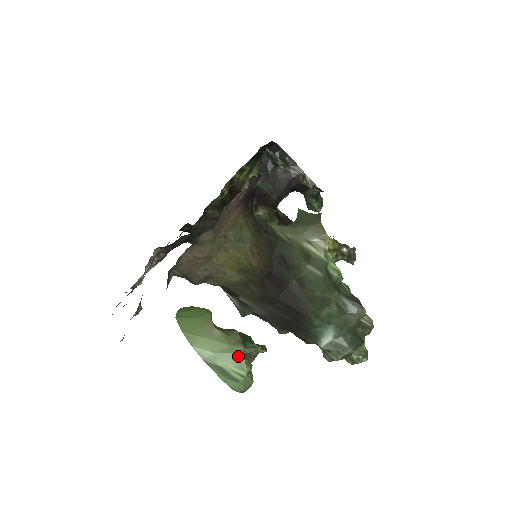
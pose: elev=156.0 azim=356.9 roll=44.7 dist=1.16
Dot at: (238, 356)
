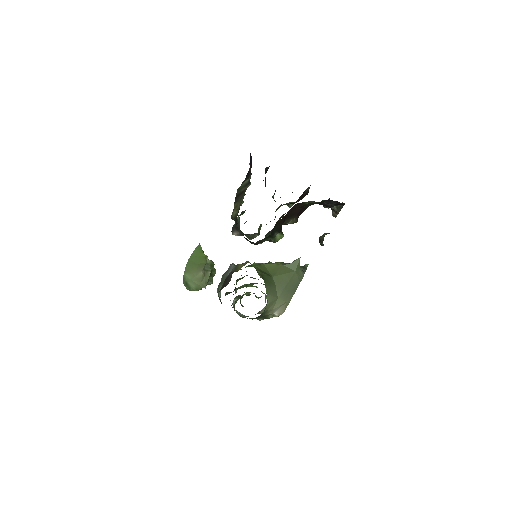
Dot at: (200, 287)
